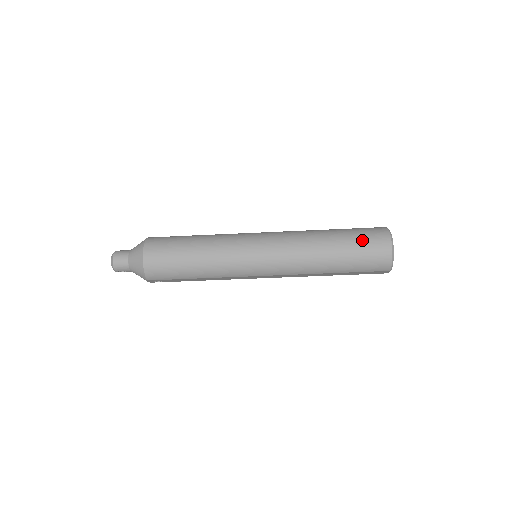
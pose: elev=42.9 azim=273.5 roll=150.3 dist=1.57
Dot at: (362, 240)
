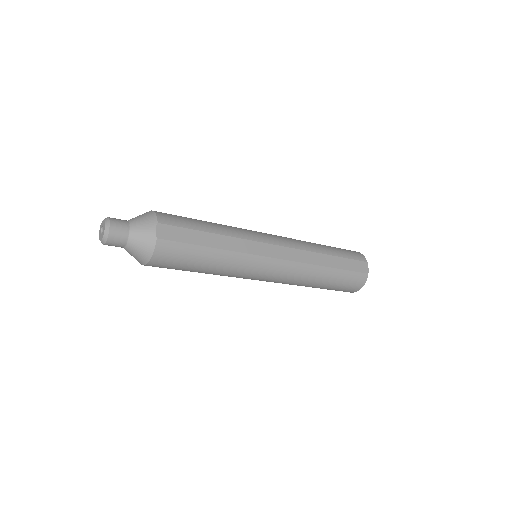
Dot at: (340, 289)
